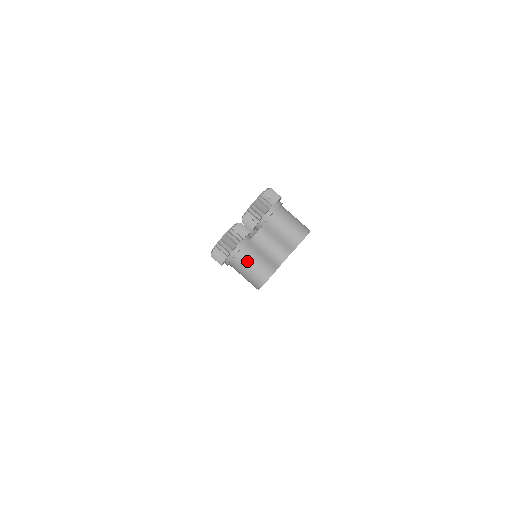
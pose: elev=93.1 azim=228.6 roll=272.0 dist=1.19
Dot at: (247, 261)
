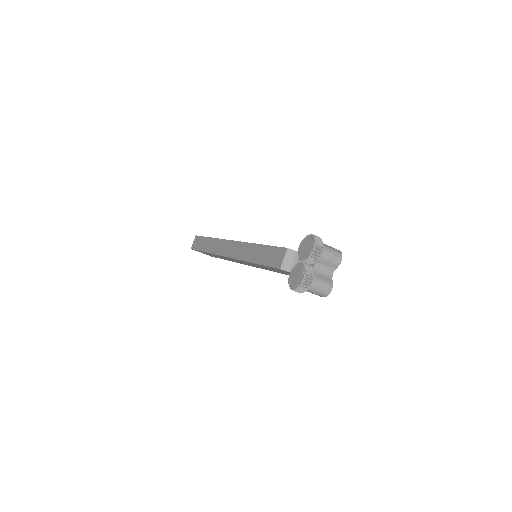
Dot at: (318, 286)
